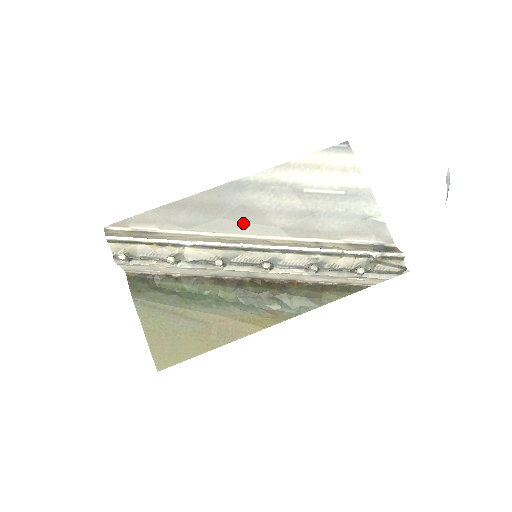
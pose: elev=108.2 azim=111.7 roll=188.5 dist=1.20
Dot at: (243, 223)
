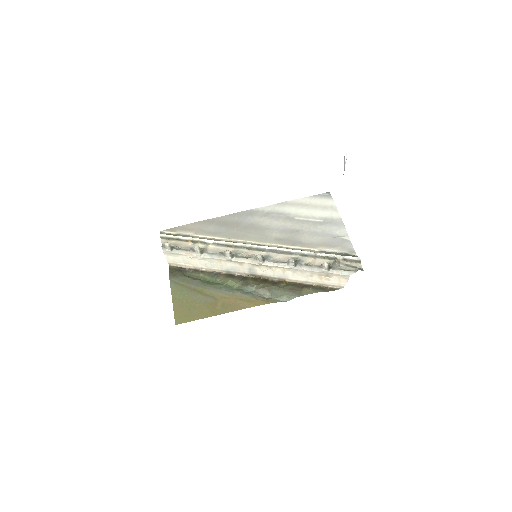
Dot at: (250, 234)
